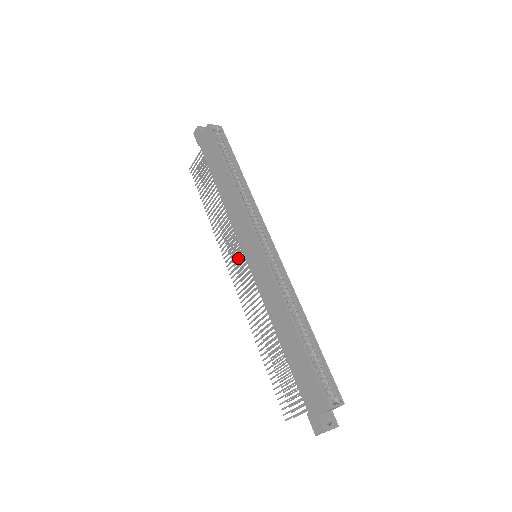
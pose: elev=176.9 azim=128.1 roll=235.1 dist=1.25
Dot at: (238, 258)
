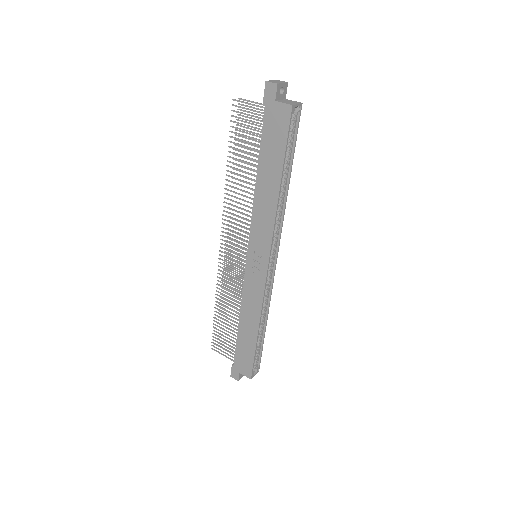
Dot at: (238, 242)
